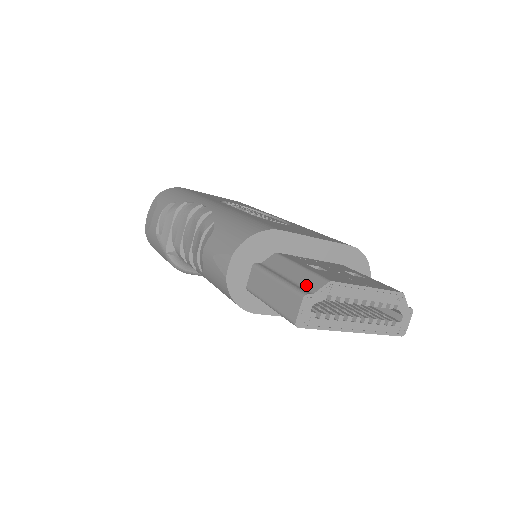
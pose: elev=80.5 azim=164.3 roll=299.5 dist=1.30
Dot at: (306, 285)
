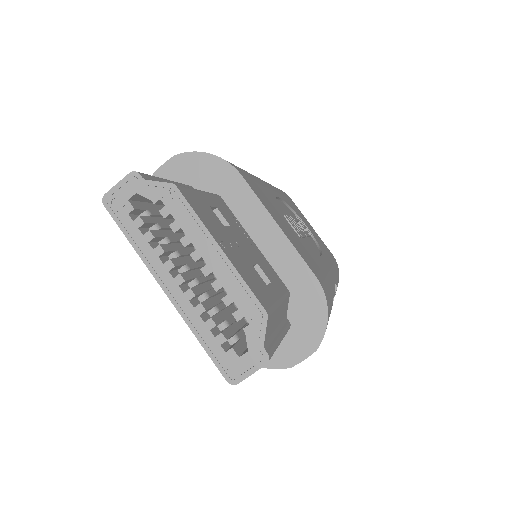
Dot at: occluded
